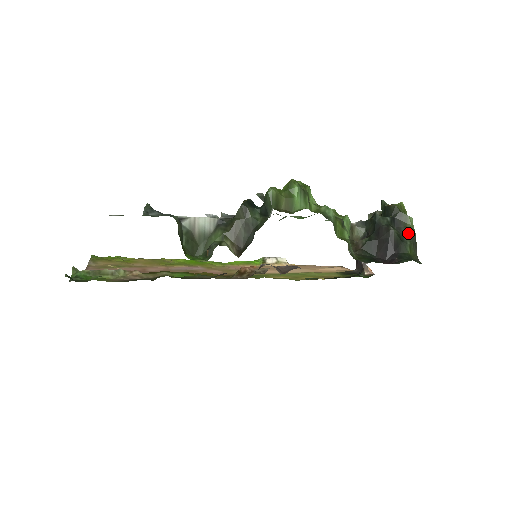
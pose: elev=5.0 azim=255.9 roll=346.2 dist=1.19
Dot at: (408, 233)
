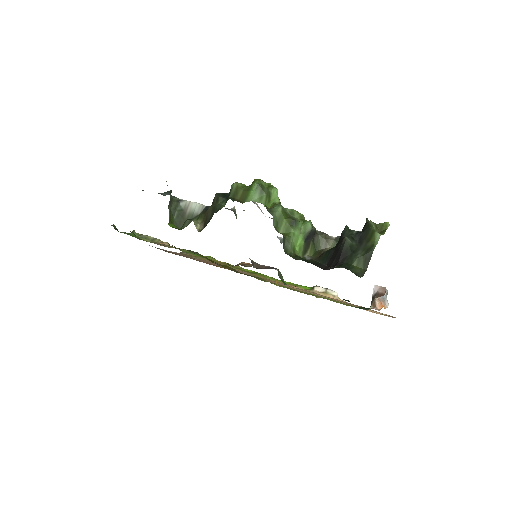
Dot at: (366, 247)
